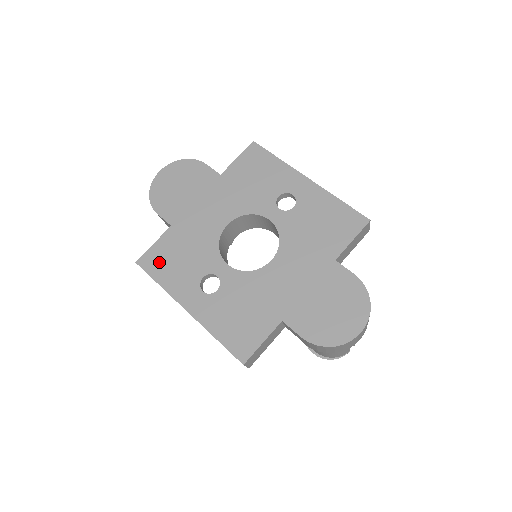
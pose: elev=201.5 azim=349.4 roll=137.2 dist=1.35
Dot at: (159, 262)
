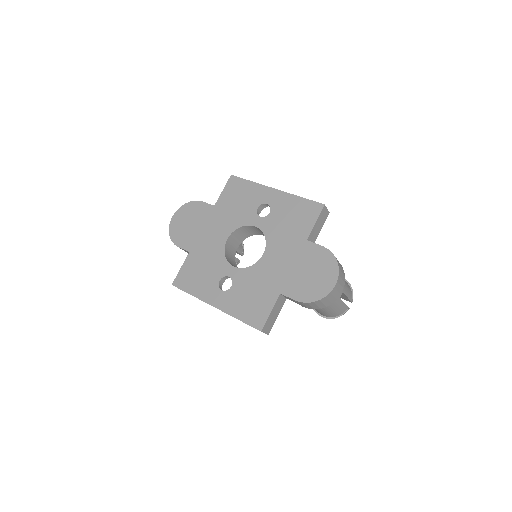
Dot at: (187, 280)
